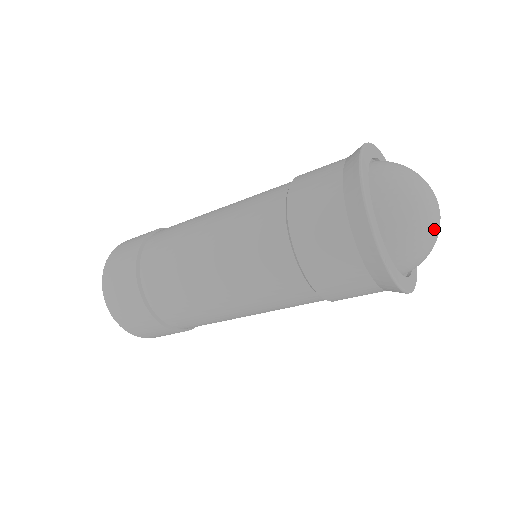
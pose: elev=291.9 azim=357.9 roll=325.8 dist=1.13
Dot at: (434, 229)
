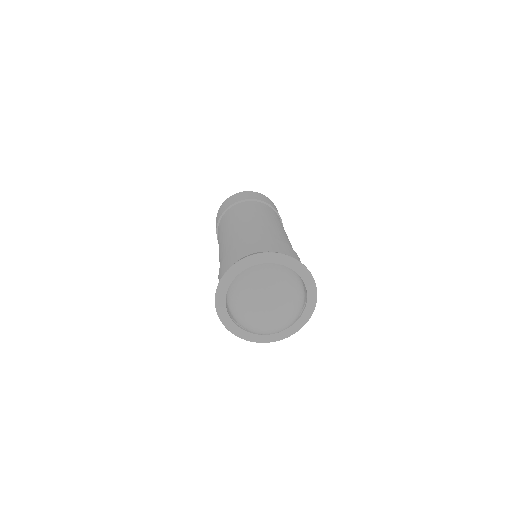
Dot at: (254, 323)
